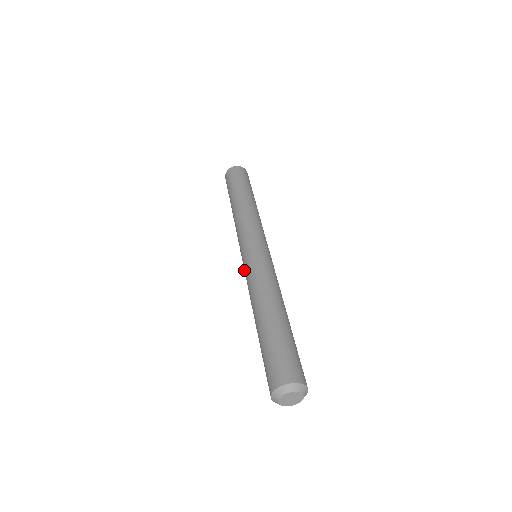
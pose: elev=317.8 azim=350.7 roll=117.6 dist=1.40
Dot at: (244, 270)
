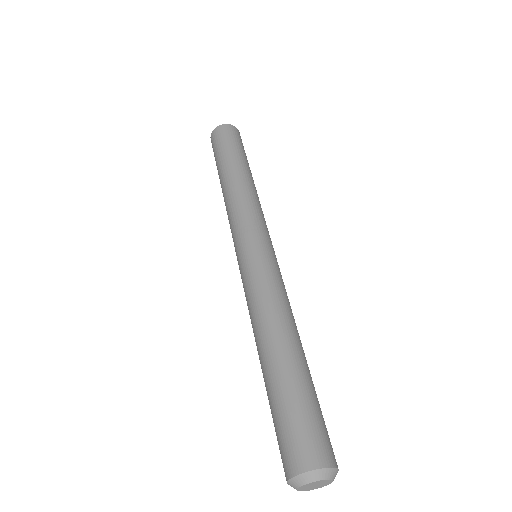
Dot at: (245, 270)
